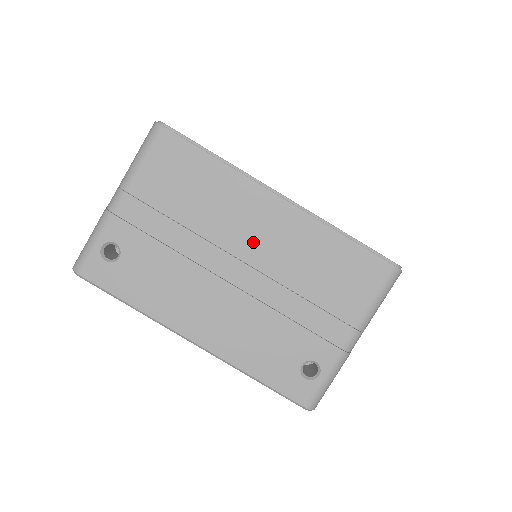
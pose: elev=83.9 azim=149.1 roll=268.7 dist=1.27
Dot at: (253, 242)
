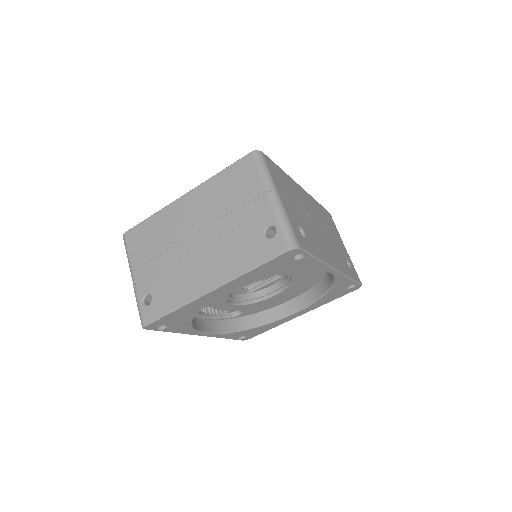
Dot at: (191, 222)
